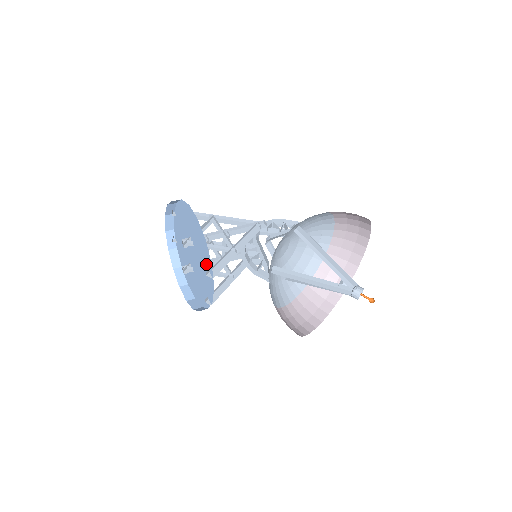
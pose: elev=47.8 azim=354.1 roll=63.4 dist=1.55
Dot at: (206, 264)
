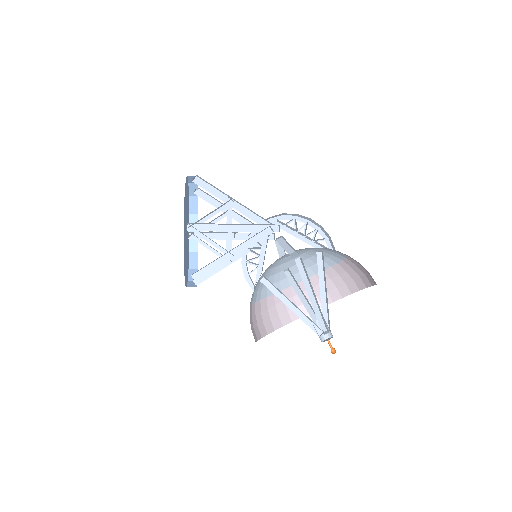
Dot at: occluded
